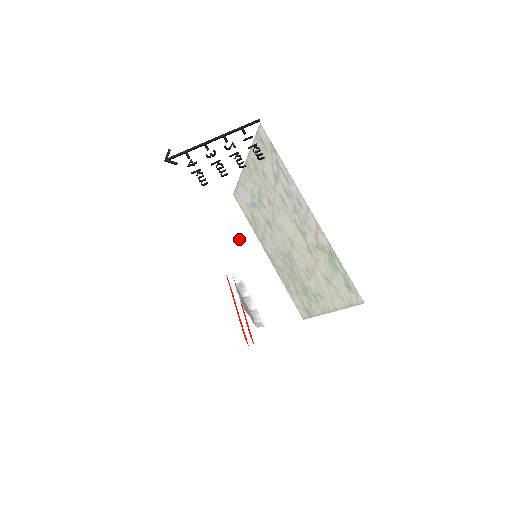
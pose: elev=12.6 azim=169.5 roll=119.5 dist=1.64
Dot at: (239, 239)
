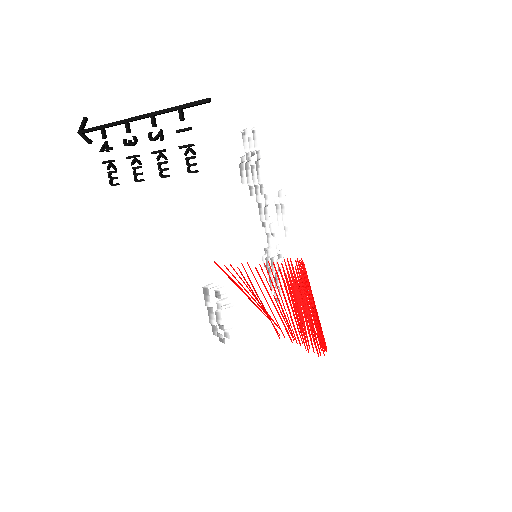
Dot at: occluded
